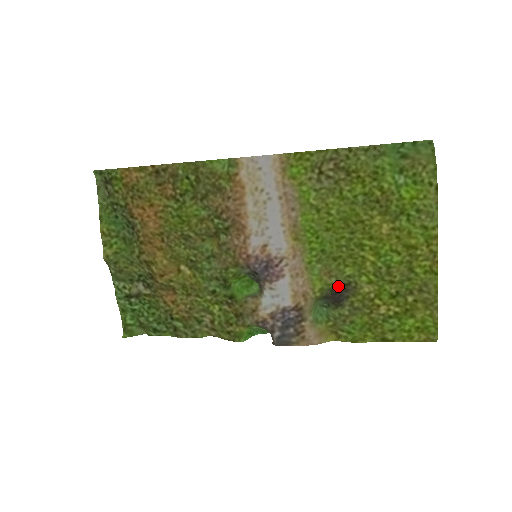
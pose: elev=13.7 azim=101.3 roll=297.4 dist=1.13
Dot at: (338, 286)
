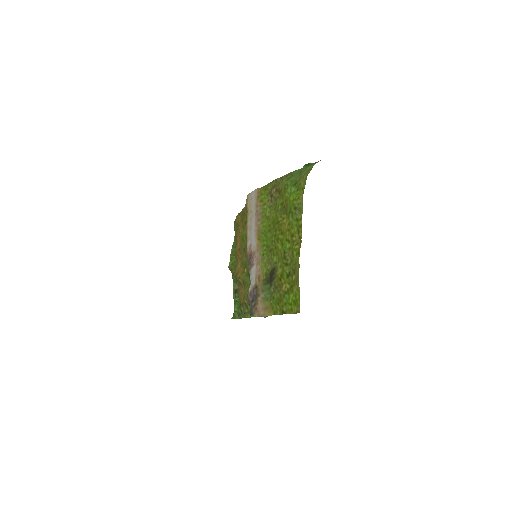
Dot at: (272, 271)
